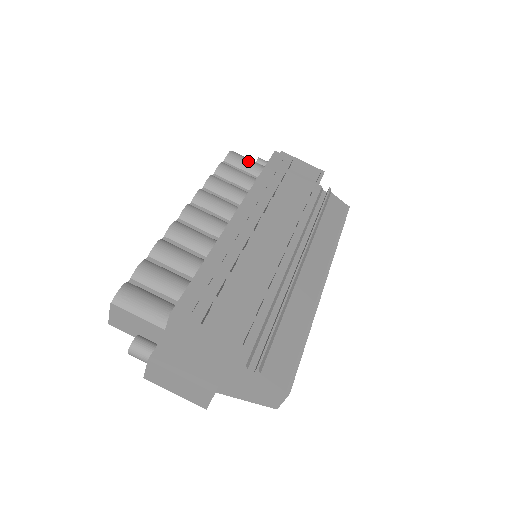
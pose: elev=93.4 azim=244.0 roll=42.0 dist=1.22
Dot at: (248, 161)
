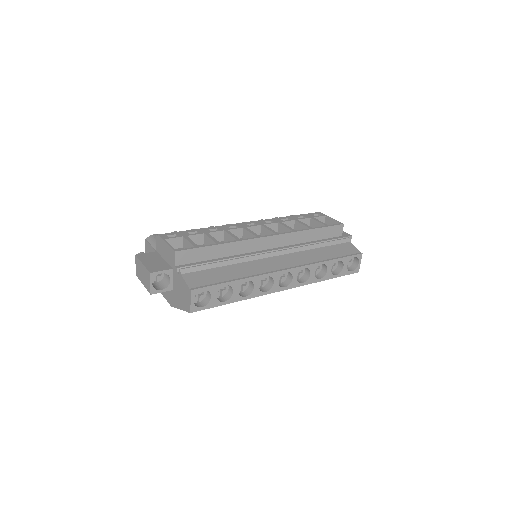
Dot at: occluded
